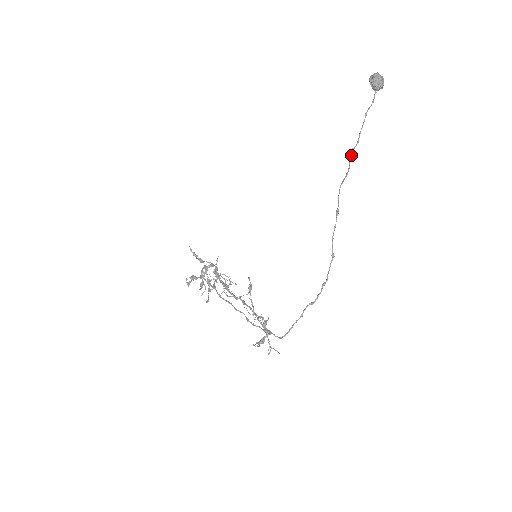
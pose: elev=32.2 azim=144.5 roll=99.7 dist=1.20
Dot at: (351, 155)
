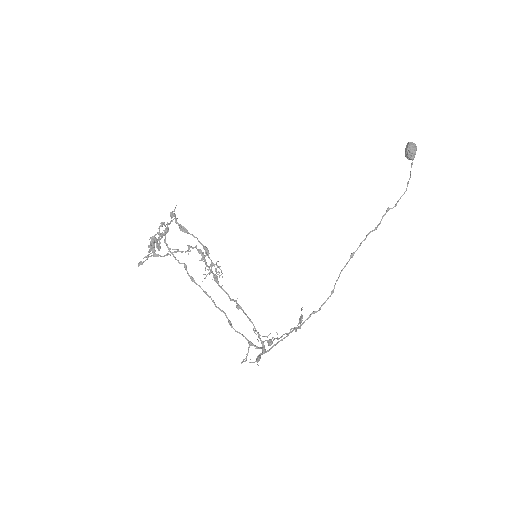
Dot at: occluded
